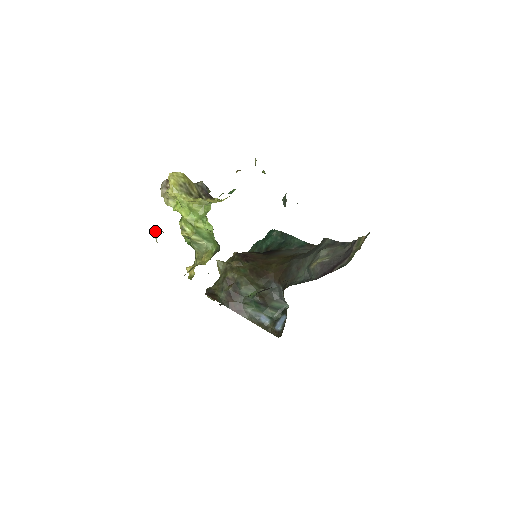
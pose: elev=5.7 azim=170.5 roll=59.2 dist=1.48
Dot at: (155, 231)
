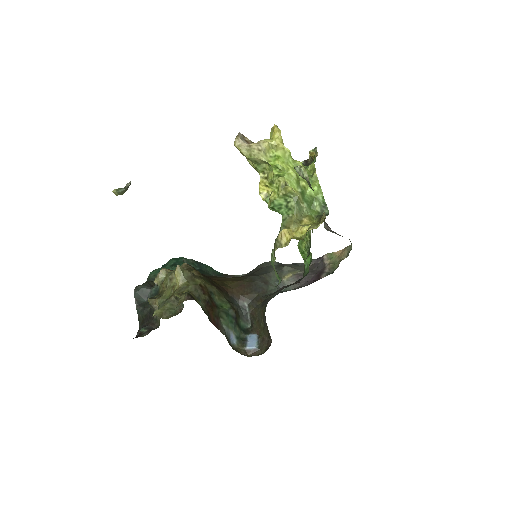
Dot at: (305, 168)
